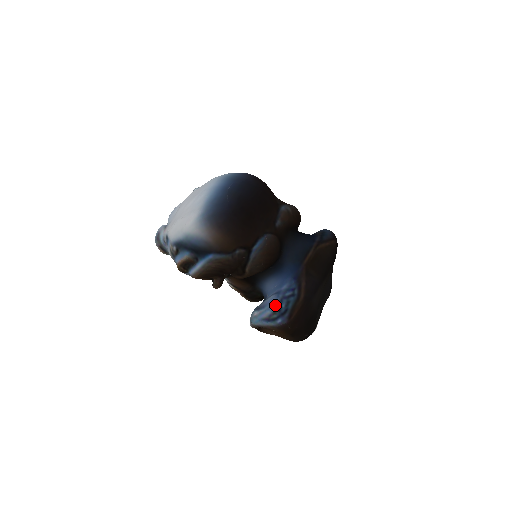
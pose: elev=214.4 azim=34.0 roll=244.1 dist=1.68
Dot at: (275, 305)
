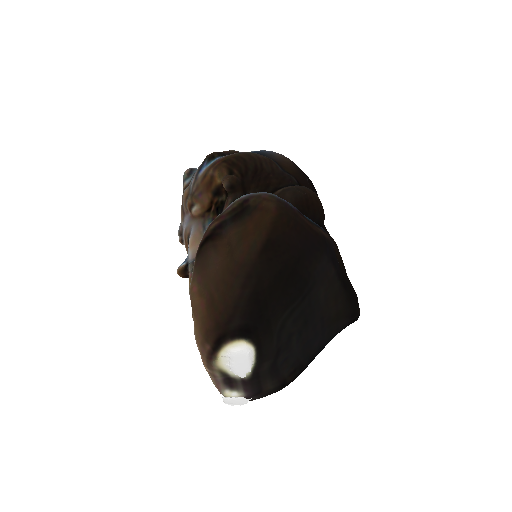
Dot at: occluded
